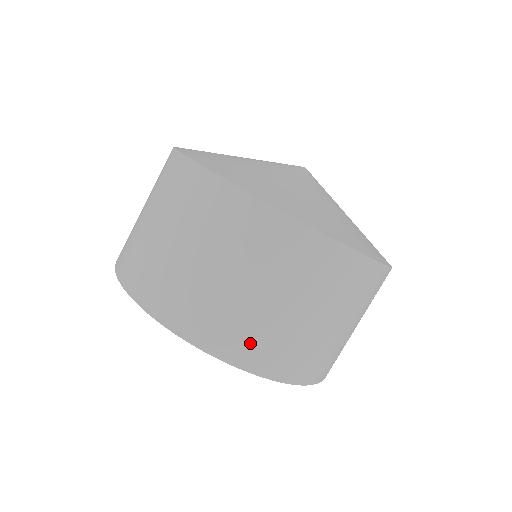
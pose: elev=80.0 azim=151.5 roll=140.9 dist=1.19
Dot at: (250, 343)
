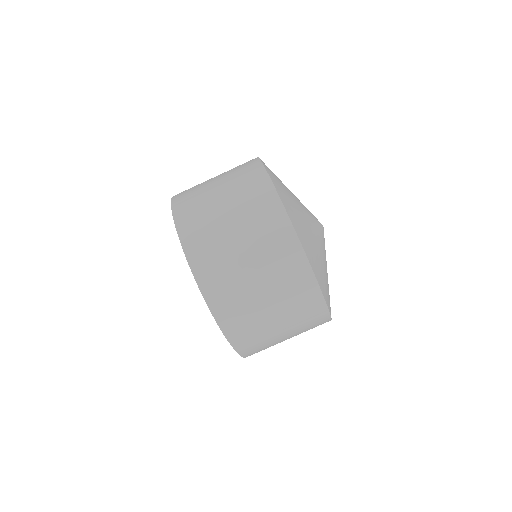
Dot at: (223, 291)
